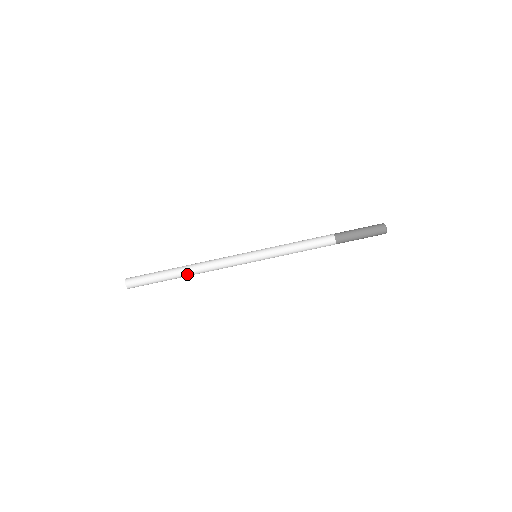
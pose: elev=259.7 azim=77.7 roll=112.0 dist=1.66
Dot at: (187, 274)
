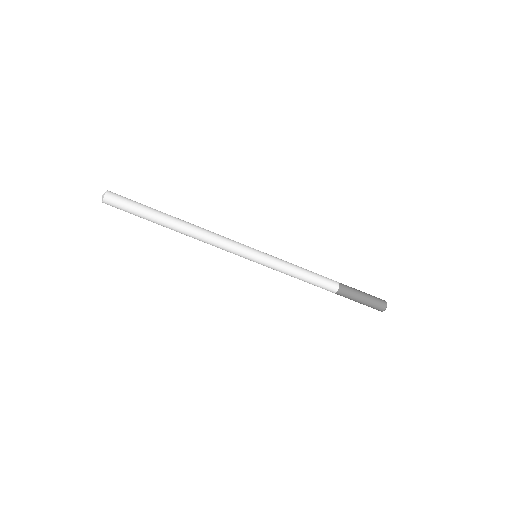
Dot at: (178, 228)
